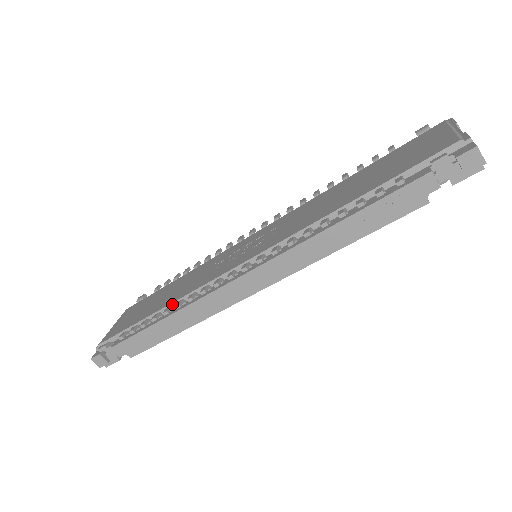
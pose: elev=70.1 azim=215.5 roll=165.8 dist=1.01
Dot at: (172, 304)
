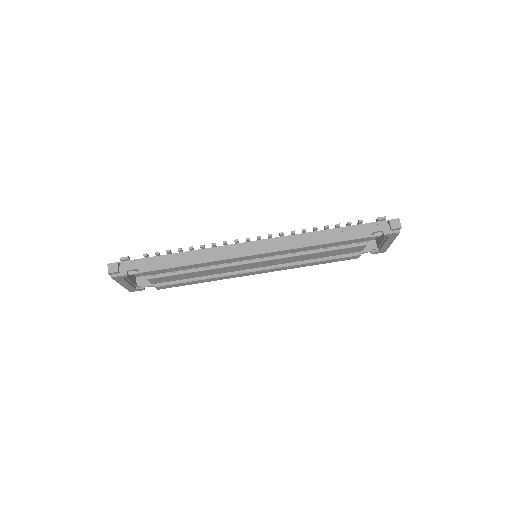
Dot at: occluded
